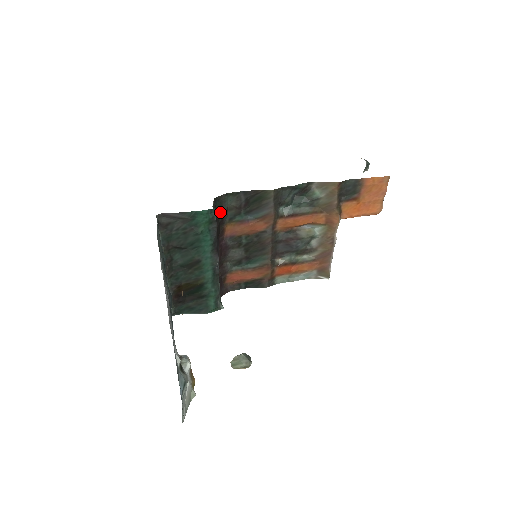
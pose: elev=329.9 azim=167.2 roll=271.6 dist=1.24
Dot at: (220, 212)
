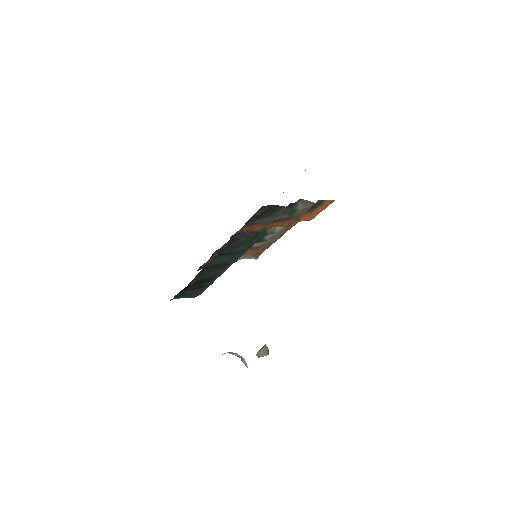
Dot at: occluded
